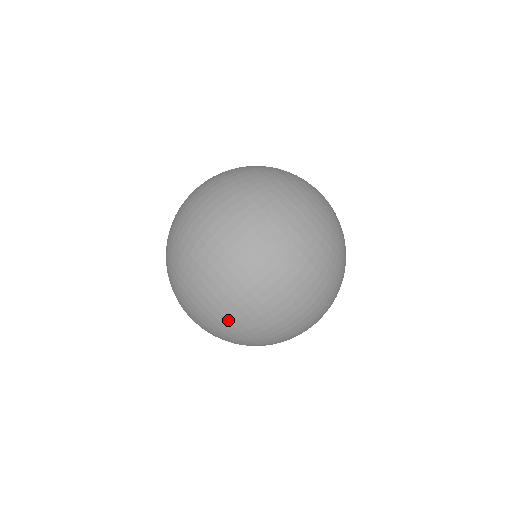
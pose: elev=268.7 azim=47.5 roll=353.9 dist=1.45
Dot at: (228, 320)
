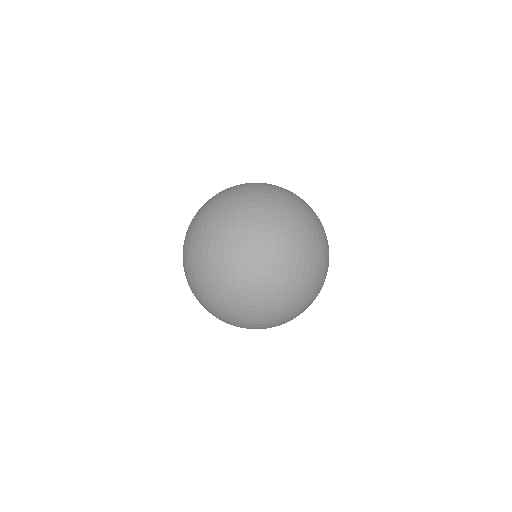
Dot at: occluded
